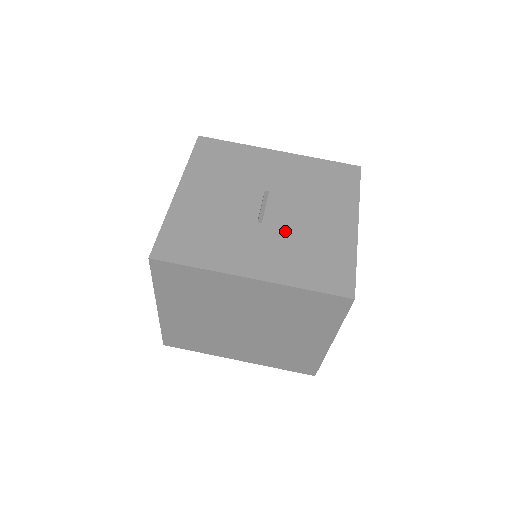
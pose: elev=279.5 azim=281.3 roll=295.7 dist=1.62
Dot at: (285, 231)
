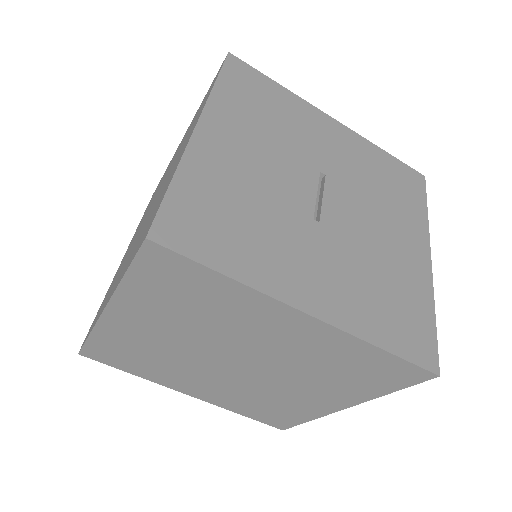
Dot at: (350, 244)
